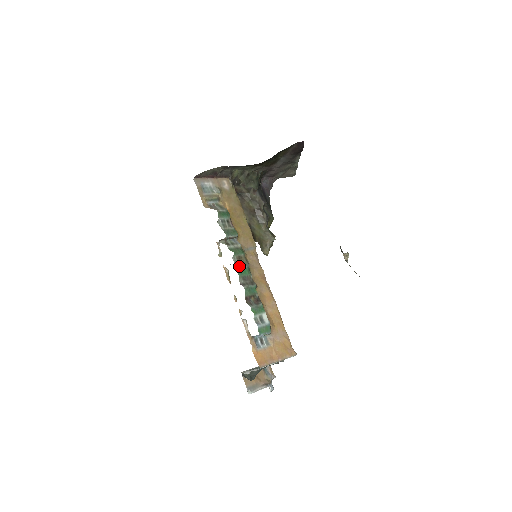
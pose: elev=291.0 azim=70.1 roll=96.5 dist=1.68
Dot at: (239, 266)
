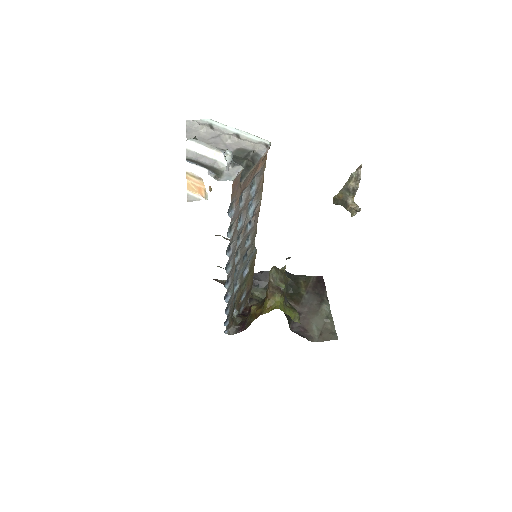
Dot at: occluded
